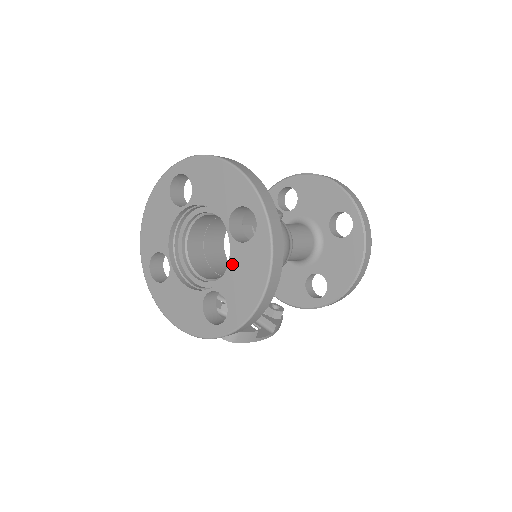
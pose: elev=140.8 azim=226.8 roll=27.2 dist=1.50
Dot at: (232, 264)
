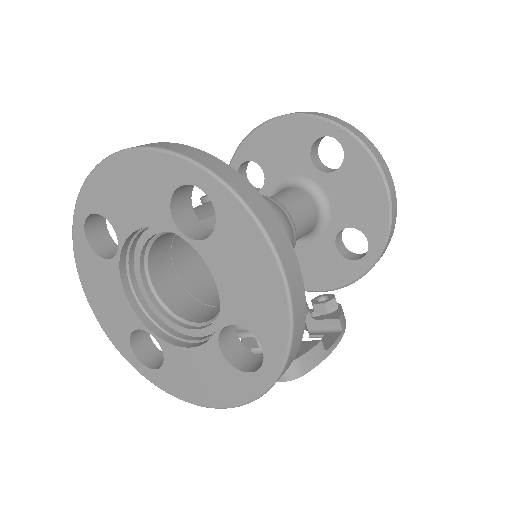
Dot at: (218, 275)
